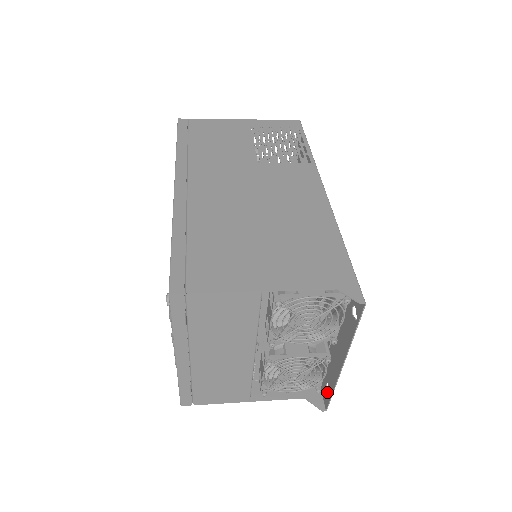
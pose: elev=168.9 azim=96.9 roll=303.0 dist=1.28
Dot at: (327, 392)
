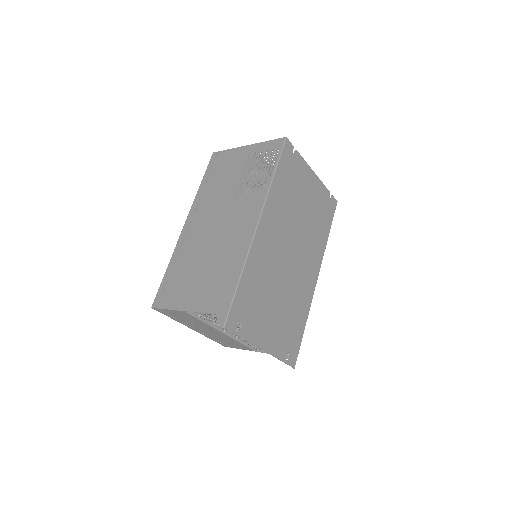
Dot at: (289, 358)
